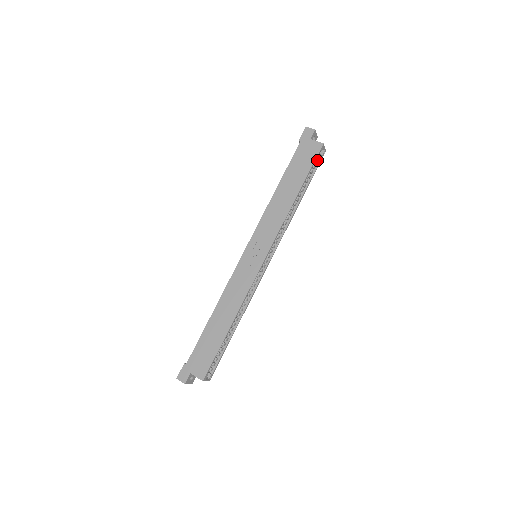
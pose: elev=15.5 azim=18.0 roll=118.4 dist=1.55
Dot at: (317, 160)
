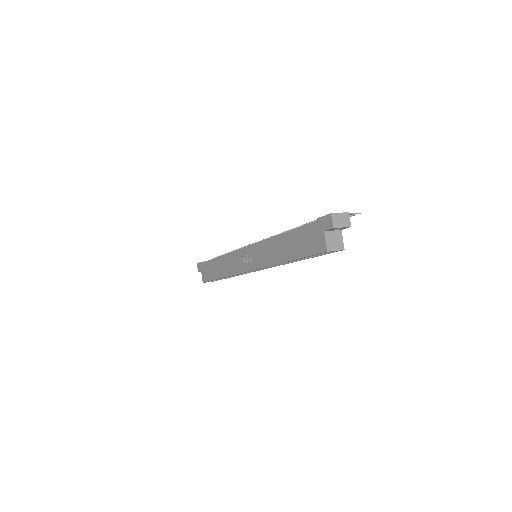
Dot at: occluded
